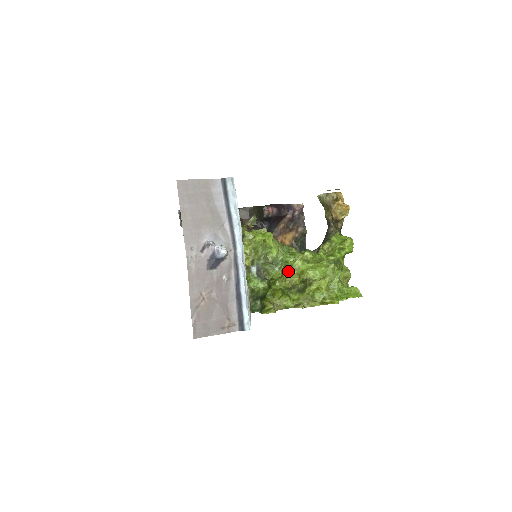
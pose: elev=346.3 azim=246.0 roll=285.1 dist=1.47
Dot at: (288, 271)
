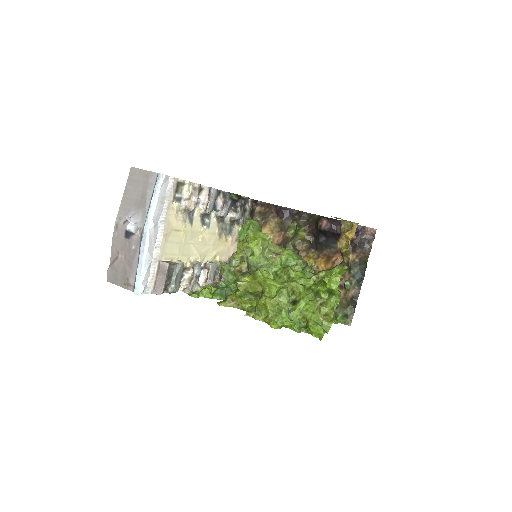
Dot at: (250, 277)
